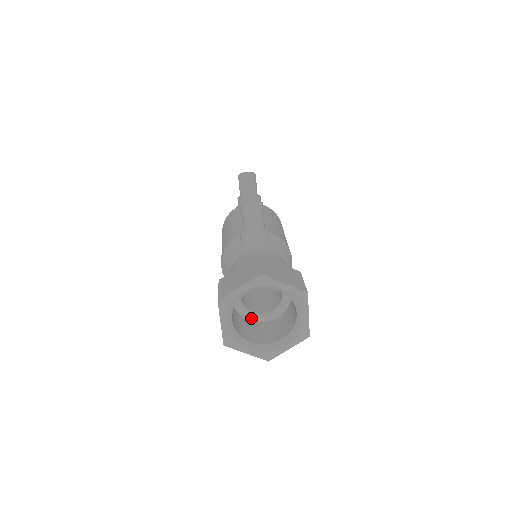
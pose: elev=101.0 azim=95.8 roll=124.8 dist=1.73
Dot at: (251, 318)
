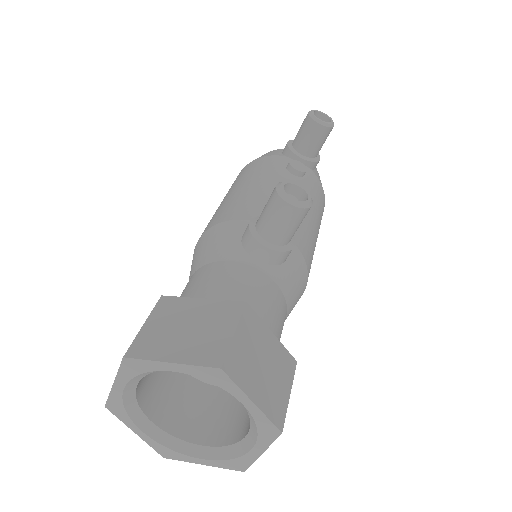
Dot at: occluded
